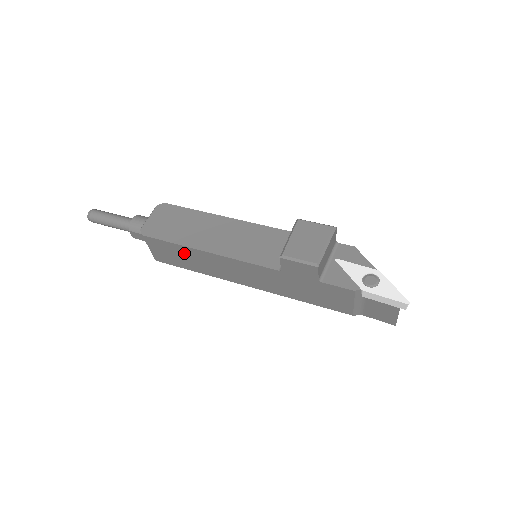
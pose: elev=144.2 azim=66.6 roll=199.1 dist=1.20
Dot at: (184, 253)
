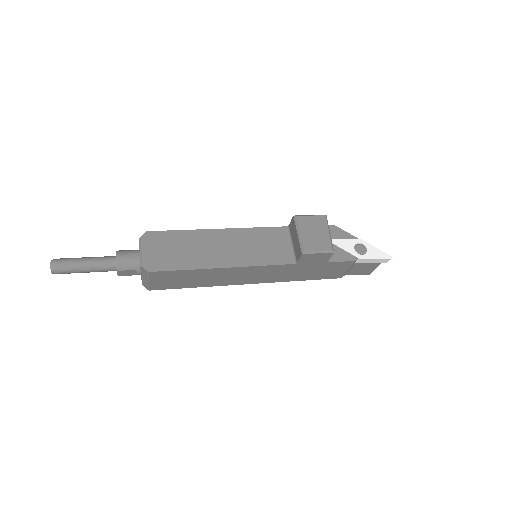
Dot at: (194, 275)
